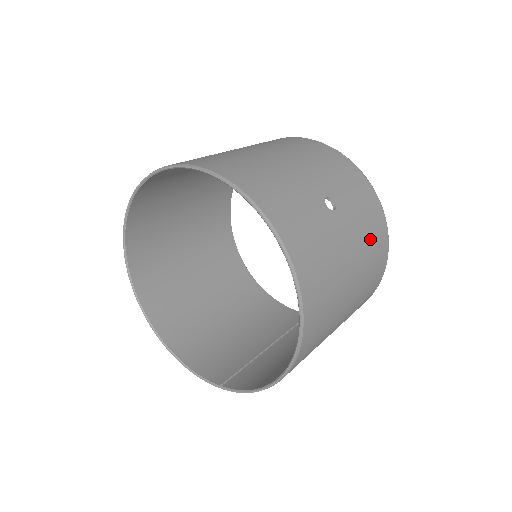
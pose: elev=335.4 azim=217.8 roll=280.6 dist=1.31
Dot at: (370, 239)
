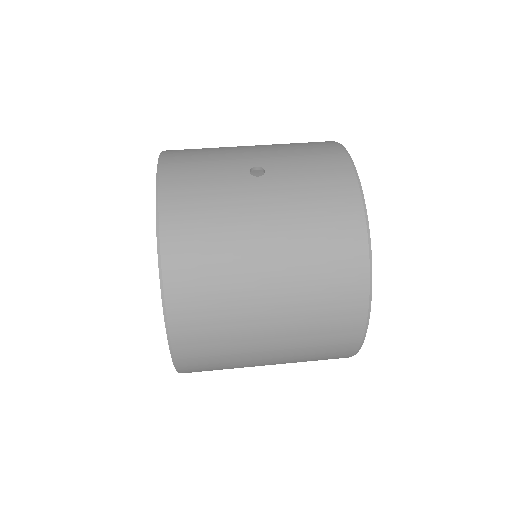
Dot at: (315, 215)
